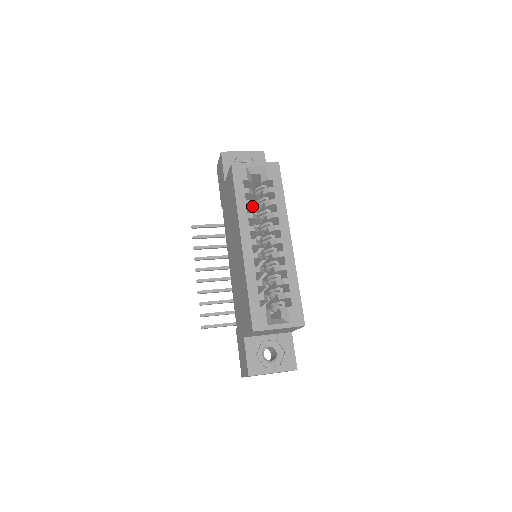
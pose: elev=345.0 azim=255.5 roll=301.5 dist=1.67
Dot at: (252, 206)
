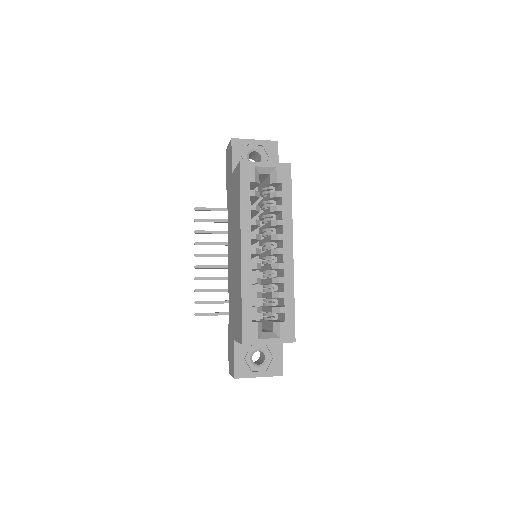
Dot at: (257, 211)
